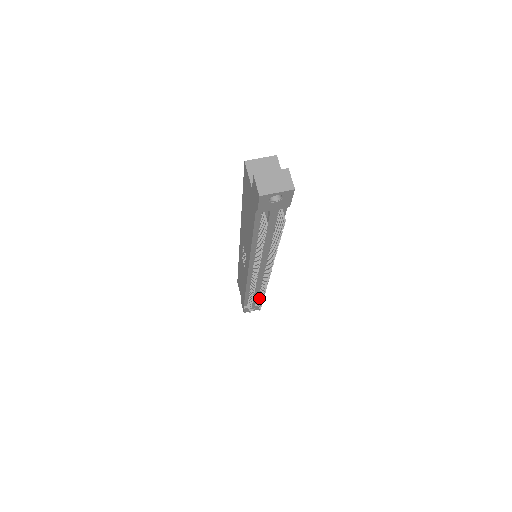
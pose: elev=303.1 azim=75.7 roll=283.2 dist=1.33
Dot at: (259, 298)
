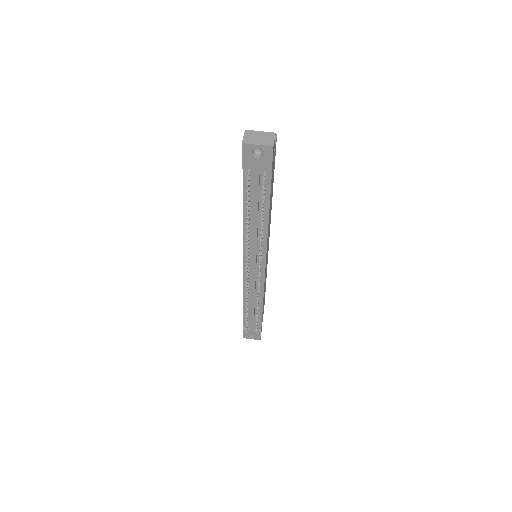
Dot at: occluded
